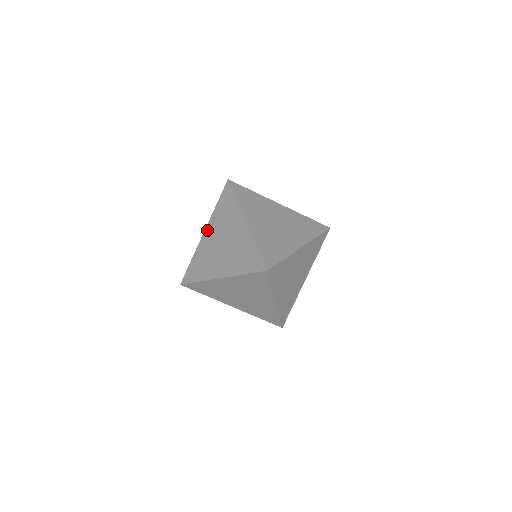
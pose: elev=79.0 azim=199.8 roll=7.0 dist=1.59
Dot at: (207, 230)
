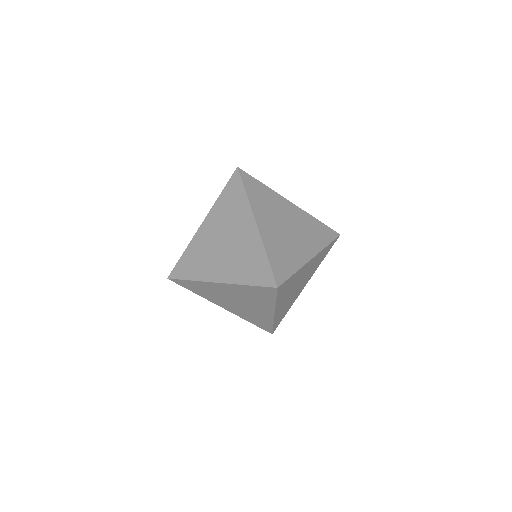
Dot at: (206, 222)
